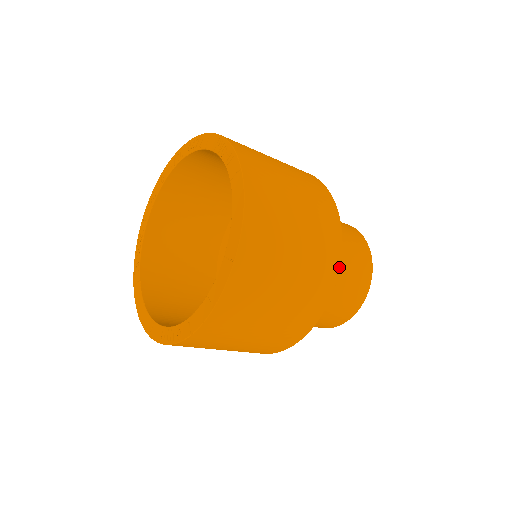
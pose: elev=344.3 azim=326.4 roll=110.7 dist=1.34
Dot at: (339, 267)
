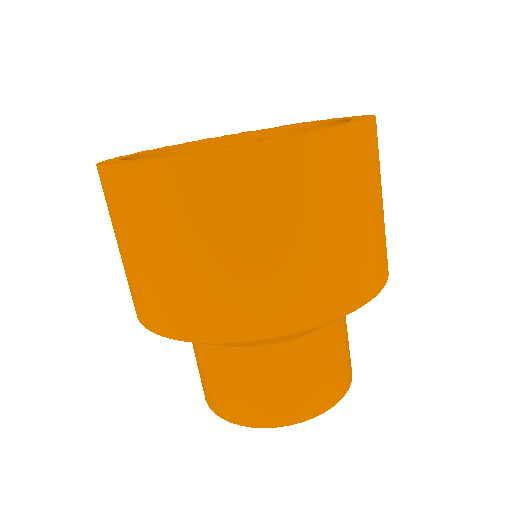
Dot at: occluded
